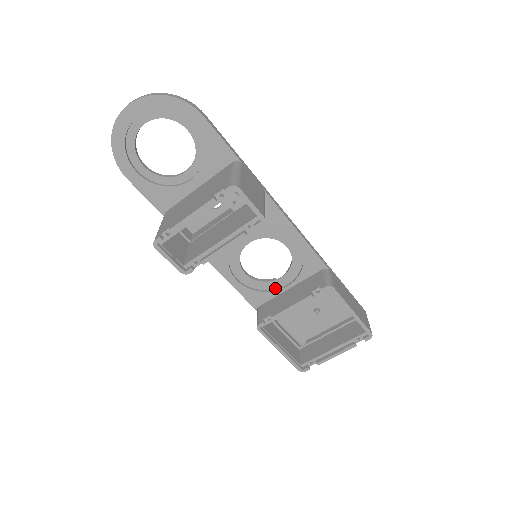
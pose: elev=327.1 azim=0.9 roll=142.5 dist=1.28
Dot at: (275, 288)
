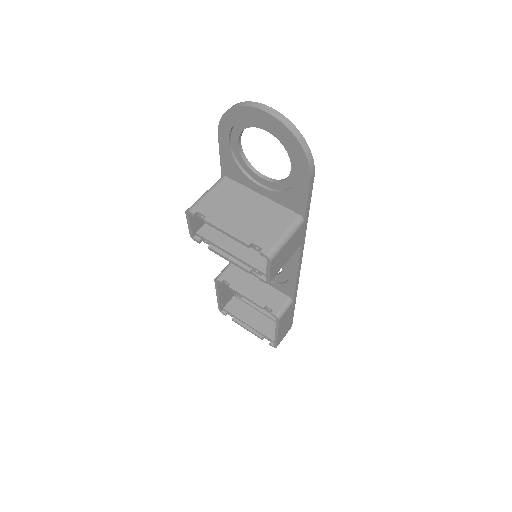
Dot at: occluded
